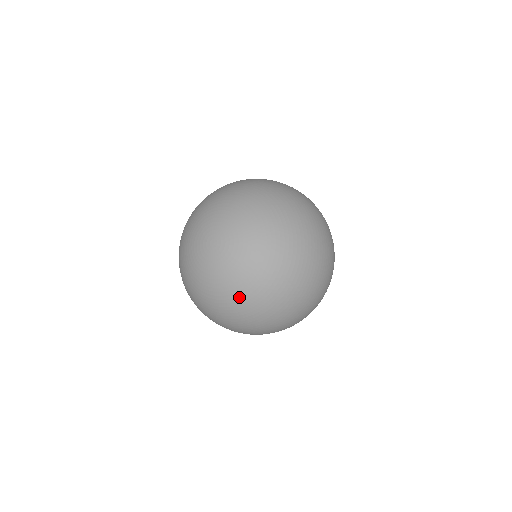
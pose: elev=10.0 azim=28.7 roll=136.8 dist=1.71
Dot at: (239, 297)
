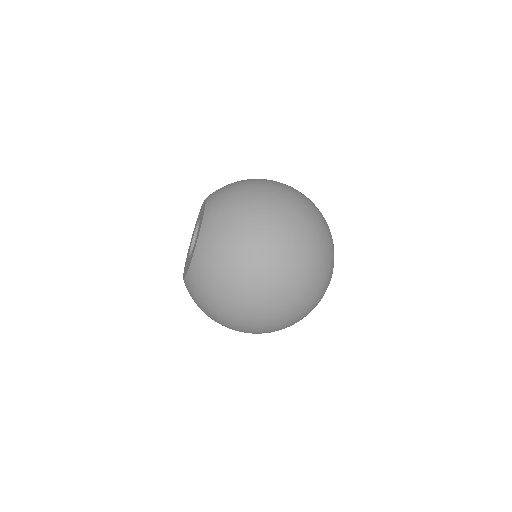
Dot at: (300, 316)
